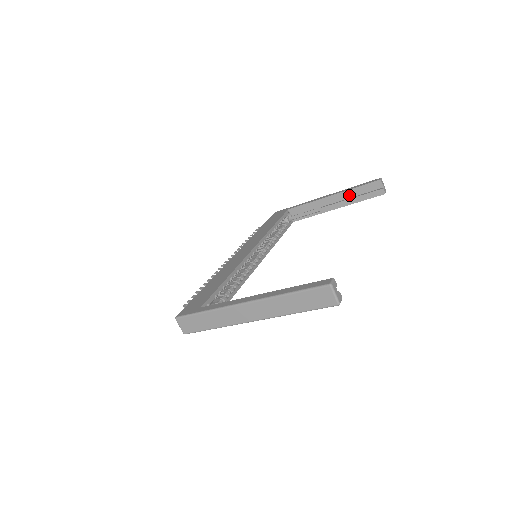
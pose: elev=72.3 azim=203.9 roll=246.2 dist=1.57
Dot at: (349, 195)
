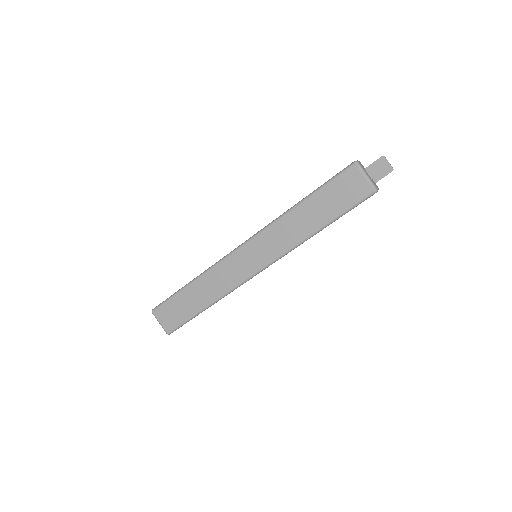
Dot at: occluded
